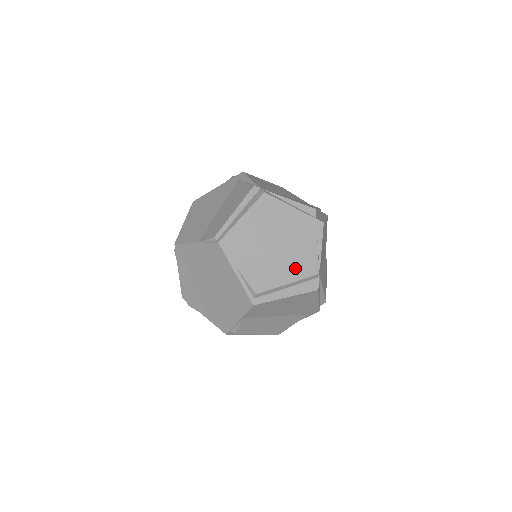
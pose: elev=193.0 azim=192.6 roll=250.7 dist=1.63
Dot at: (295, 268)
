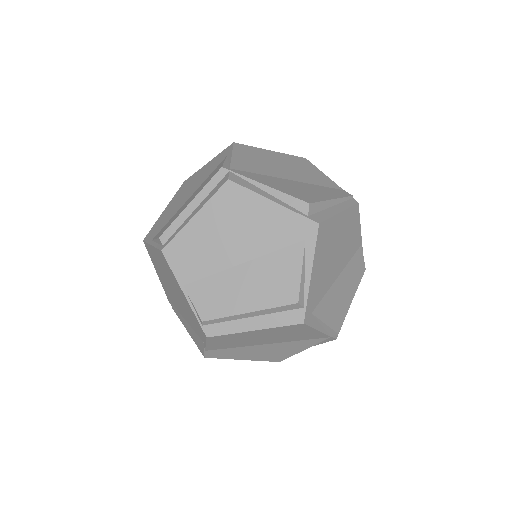
Dot at: (200, 189)
